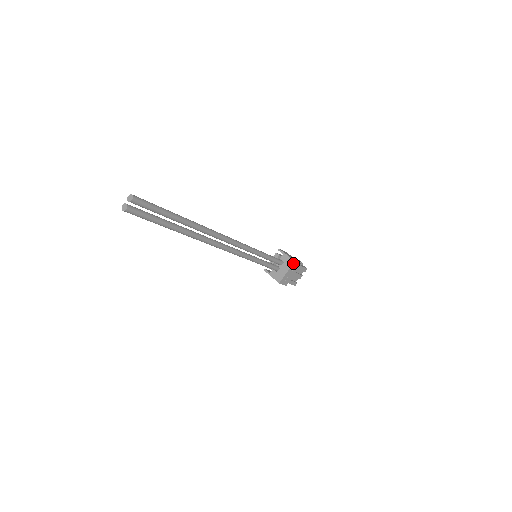
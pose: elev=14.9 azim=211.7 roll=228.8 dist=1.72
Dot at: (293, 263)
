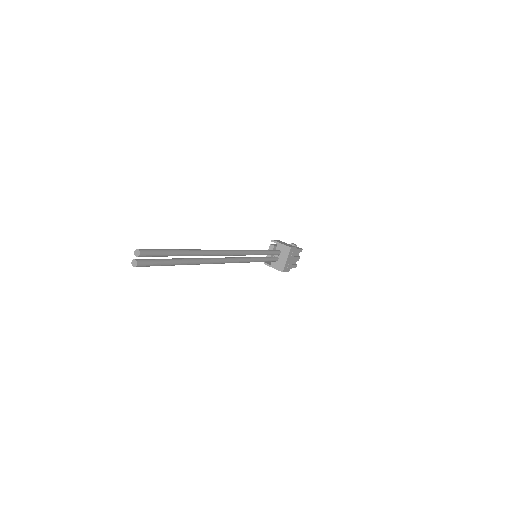
Dot at: (290, 250)
